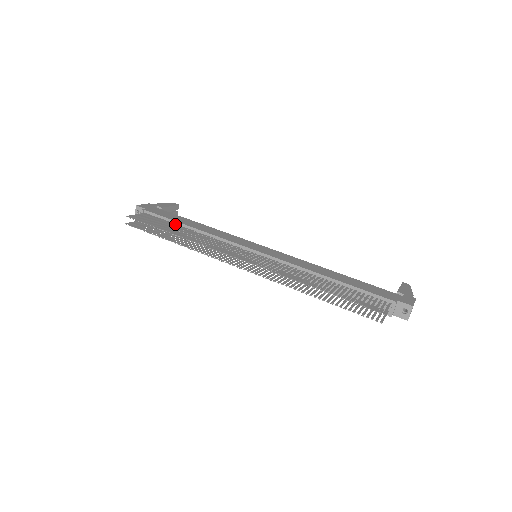
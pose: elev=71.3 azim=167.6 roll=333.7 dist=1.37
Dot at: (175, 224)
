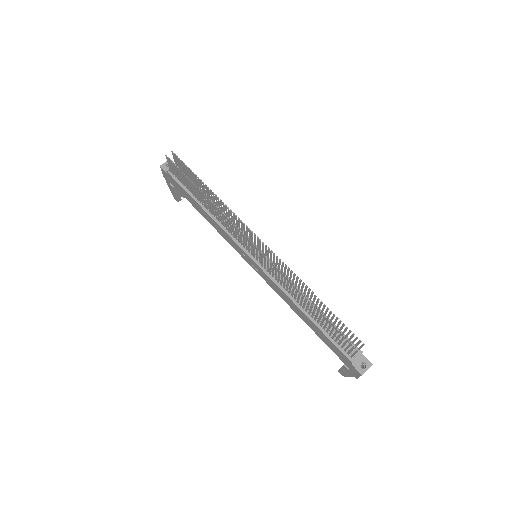
Dot at: occluded
